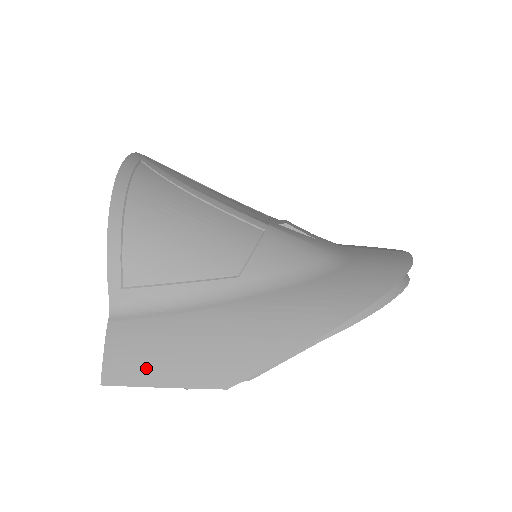
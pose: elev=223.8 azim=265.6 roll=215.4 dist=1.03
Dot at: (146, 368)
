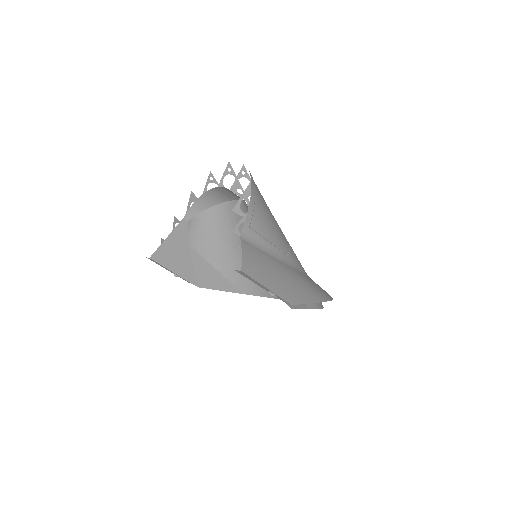
Dot at: (260, 274)
